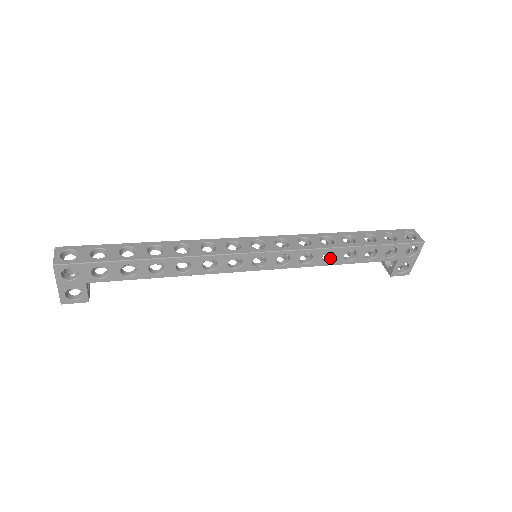
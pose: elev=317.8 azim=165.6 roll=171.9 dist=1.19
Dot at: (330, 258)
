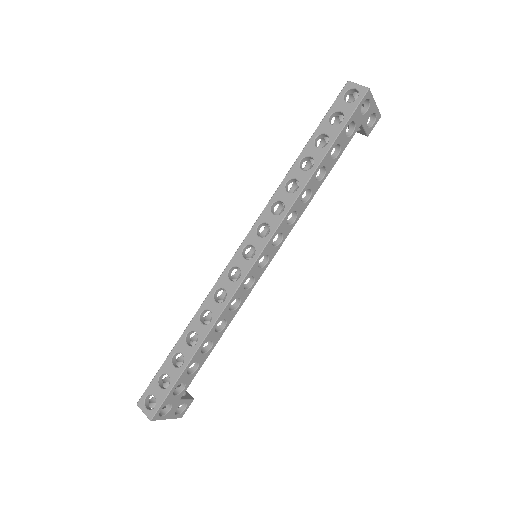
Dot at: (308, 192)
